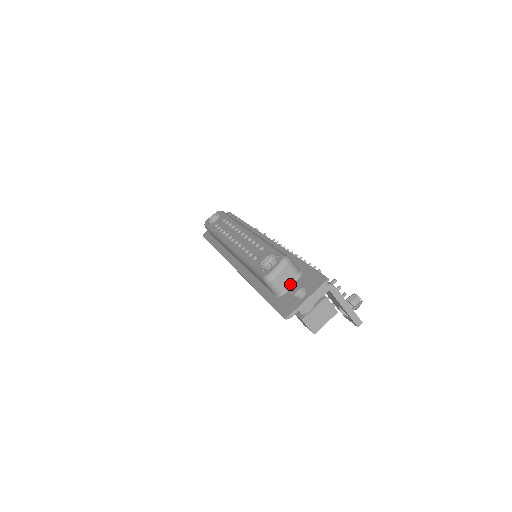
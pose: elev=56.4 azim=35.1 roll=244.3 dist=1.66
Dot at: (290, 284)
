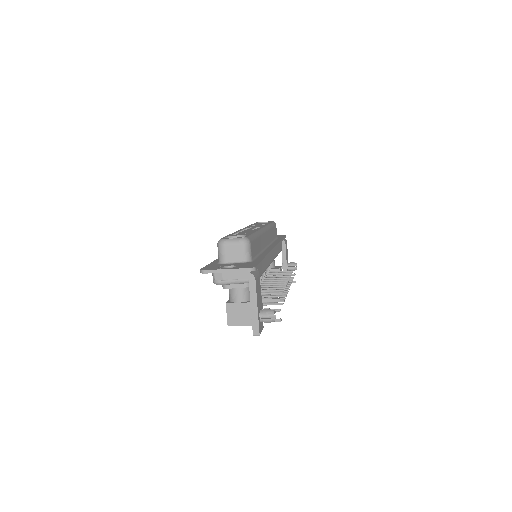
Dot at: (234, 261)
